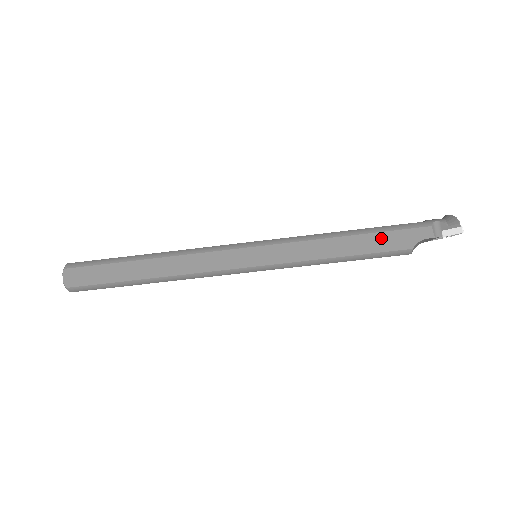
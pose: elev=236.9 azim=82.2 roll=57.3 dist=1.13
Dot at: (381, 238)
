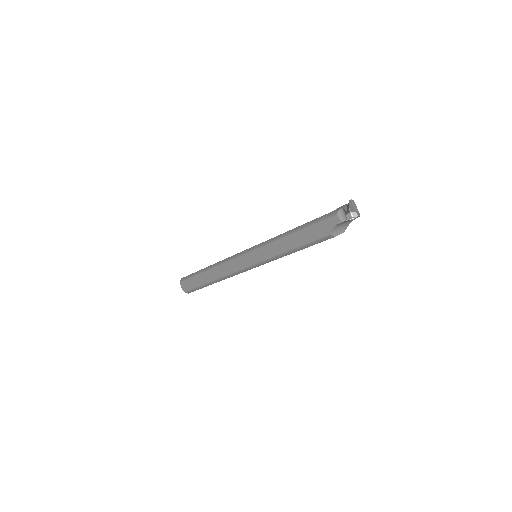
Dot at: (309, 231)
